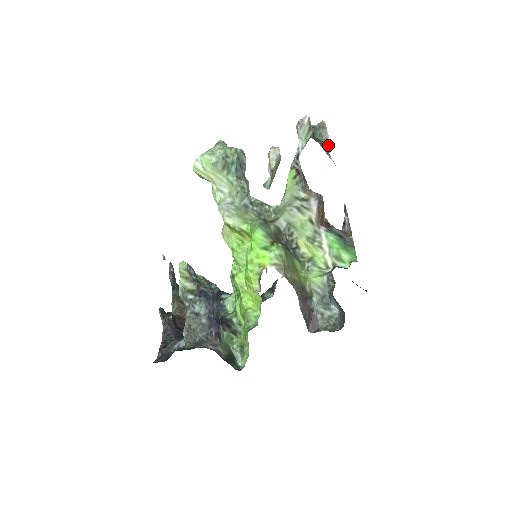
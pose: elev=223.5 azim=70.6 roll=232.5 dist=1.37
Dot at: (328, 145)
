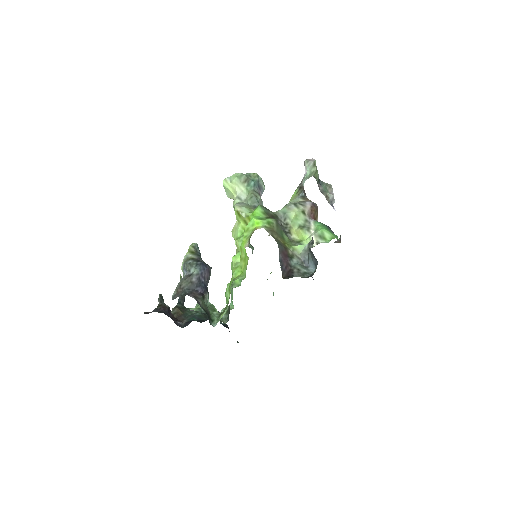
Dot at: (332, 197)
